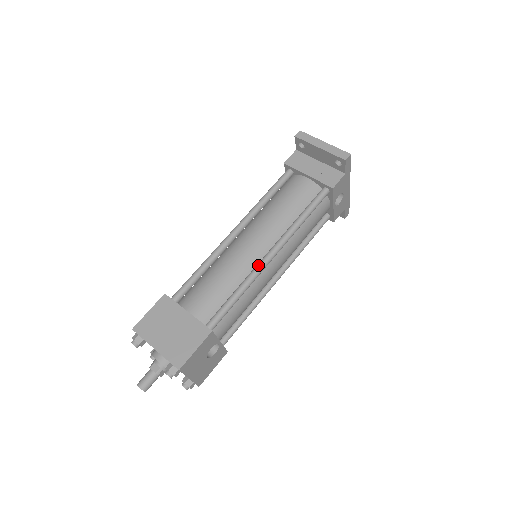
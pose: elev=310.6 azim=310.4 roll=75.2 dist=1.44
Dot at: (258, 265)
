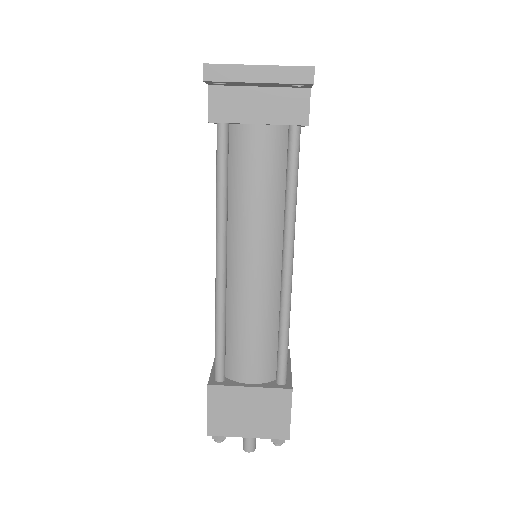
Dot at: (284, 289)
